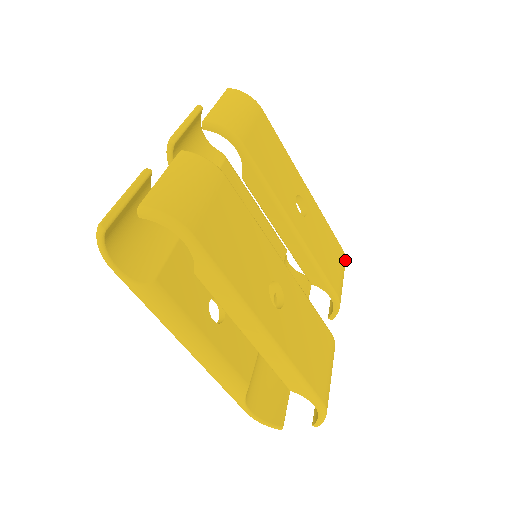
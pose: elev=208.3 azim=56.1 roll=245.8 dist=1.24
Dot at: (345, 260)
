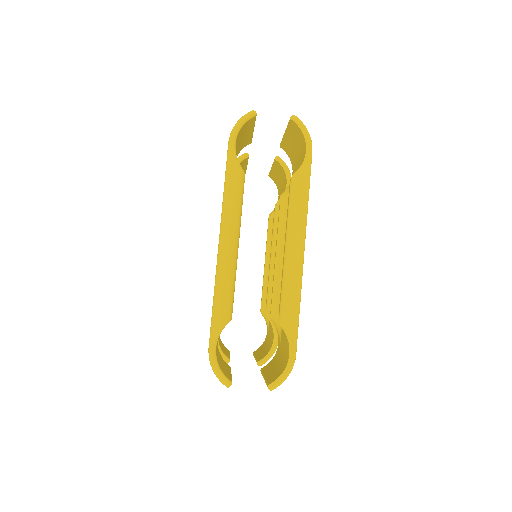
Dot at: occluded
